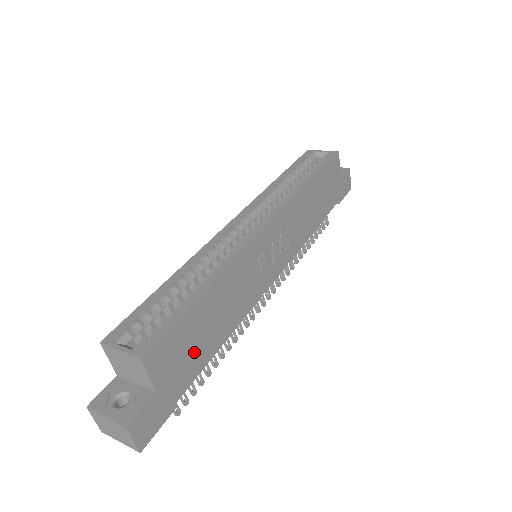
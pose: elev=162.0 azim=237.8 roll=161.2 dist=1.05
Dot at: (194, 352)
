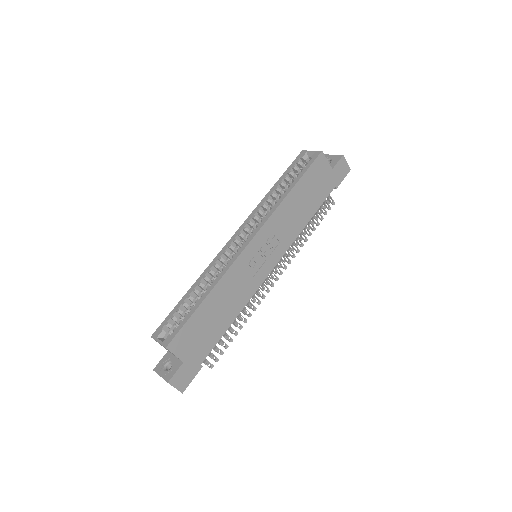
Dot at: (207, 335)
